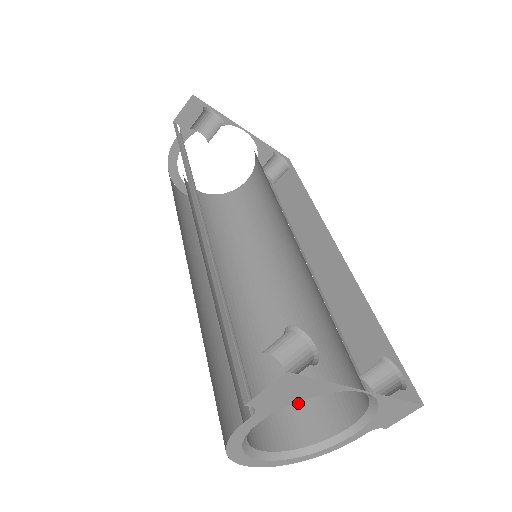
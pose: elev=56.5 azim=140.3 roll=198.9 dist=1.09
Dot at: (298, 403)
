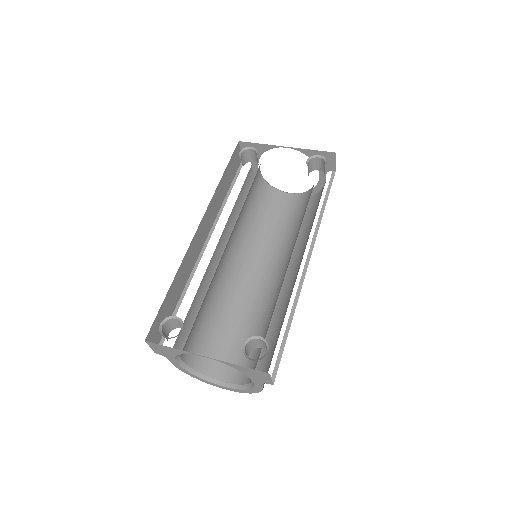
Dot at: (254, 358)
